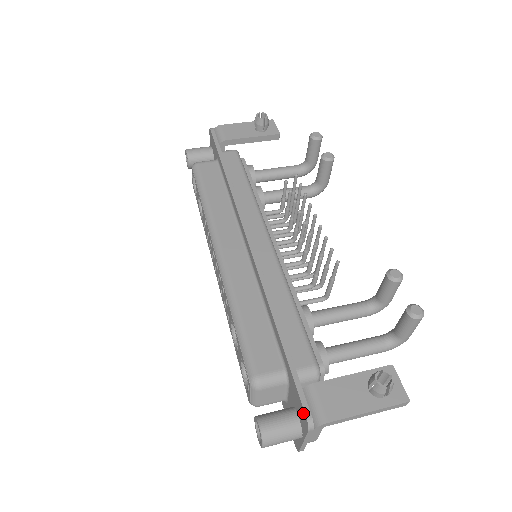
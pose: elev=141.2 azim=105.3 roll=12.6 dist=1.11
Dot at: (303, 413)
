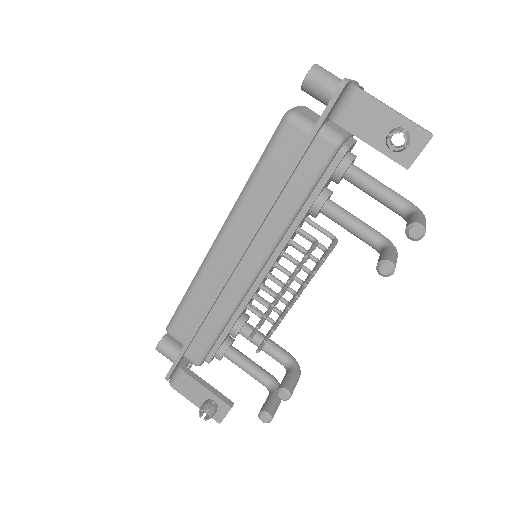
Dot at: (169, 372)
